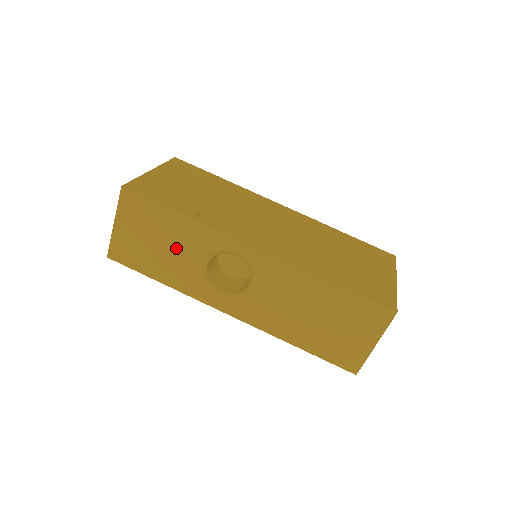
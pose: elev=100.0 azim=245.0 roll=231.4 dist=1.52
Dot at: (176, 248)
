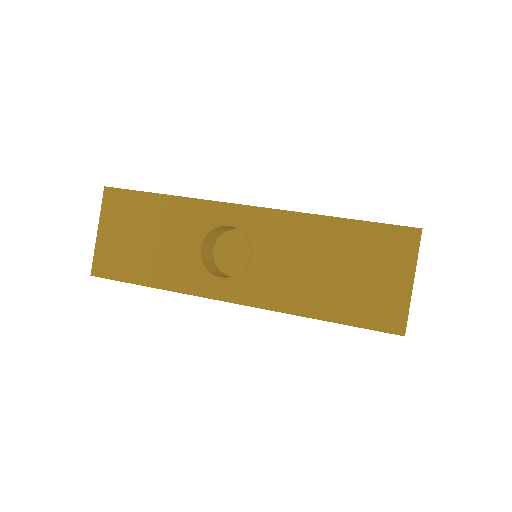
Dot at: (164, 237)
